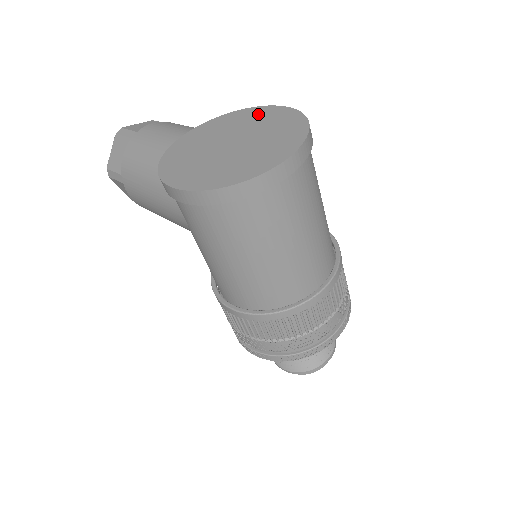
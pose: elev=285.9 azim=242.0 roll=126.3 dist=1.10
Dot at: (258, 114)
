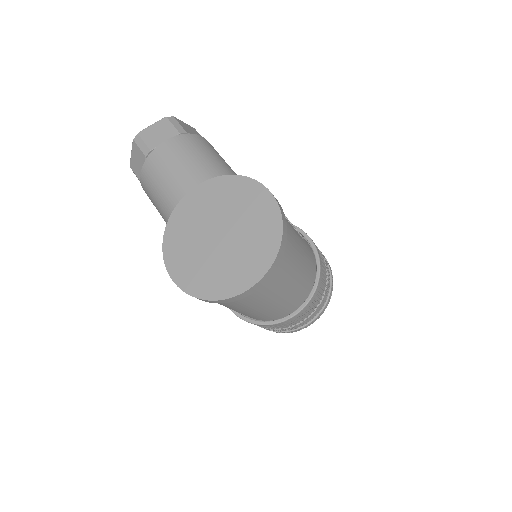
Dot at: (247, 194)
